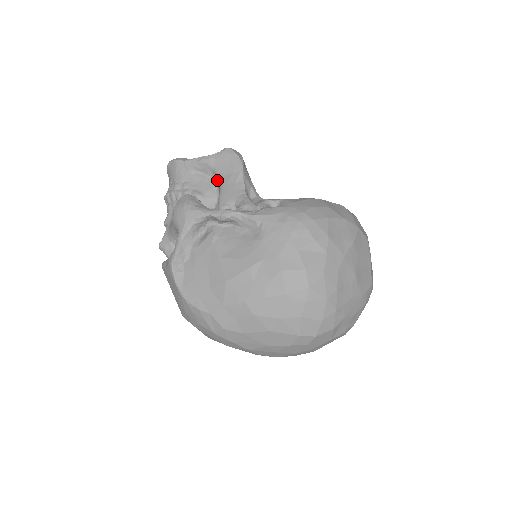
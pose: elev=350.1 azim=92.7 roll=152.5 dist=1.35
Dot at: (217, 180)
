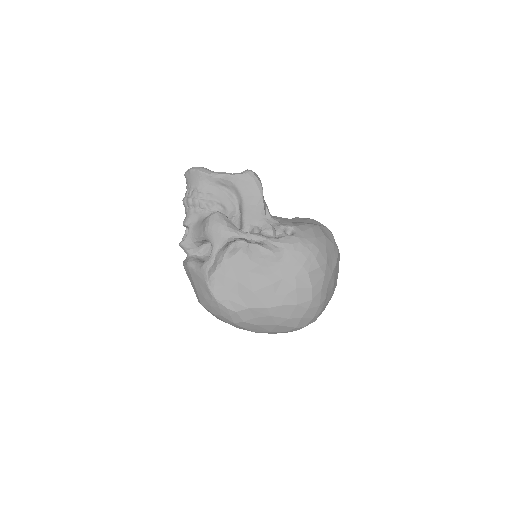
Dot at: (237, 196)
